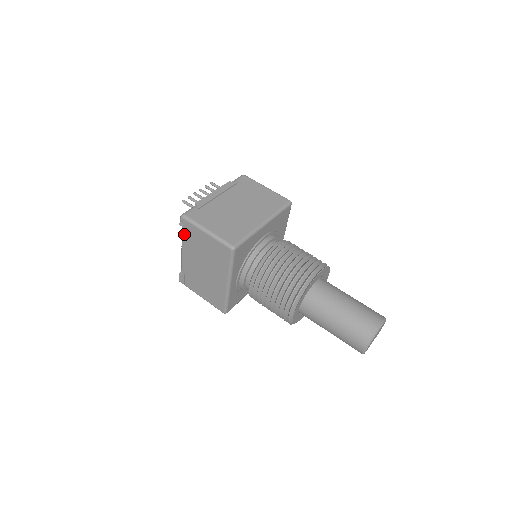
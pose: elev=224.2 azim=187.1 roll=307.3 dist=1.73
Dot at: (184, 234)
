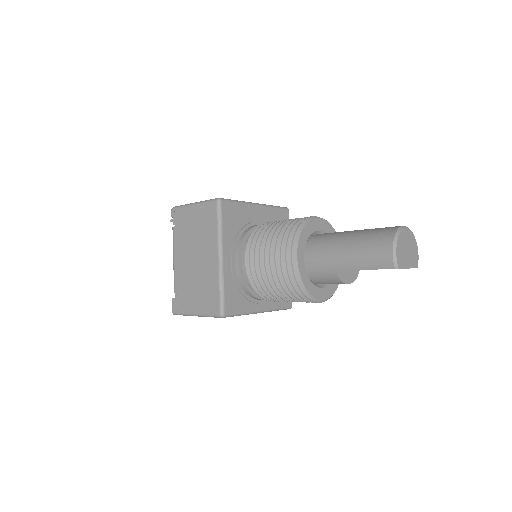
Dot at: (174, 230)
